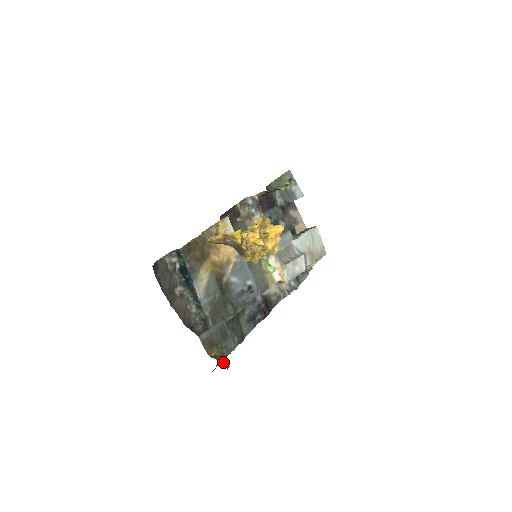
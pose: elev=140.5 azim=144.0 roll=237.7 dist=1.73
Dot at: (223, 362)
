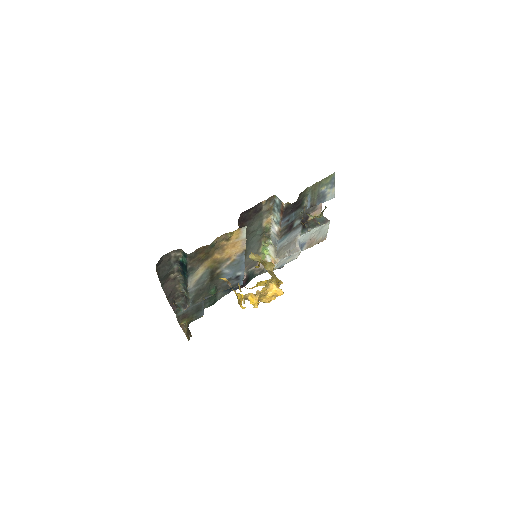
Dot at: (188, 334)
